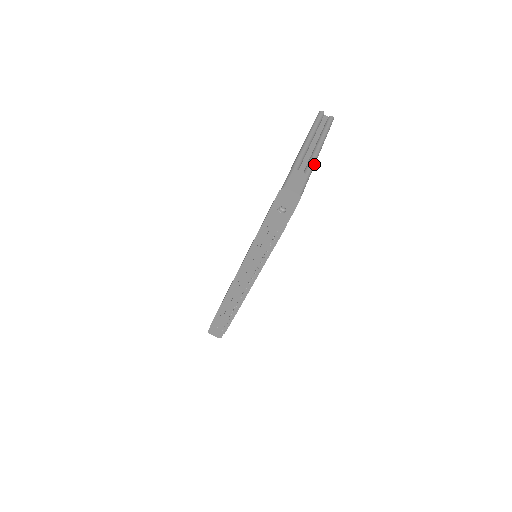
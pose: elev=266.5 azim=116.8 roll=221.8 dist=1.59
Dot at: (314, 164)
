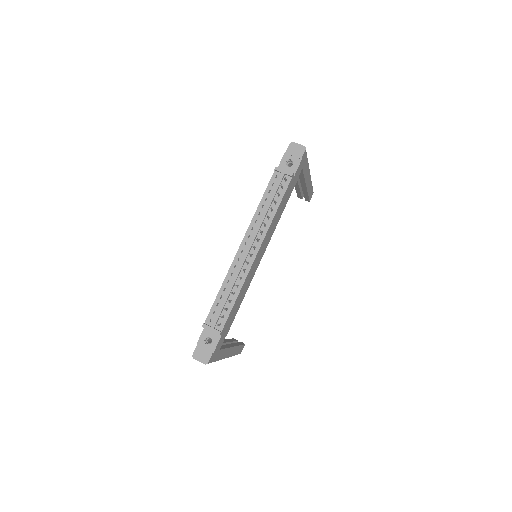
Dot at: occluded
